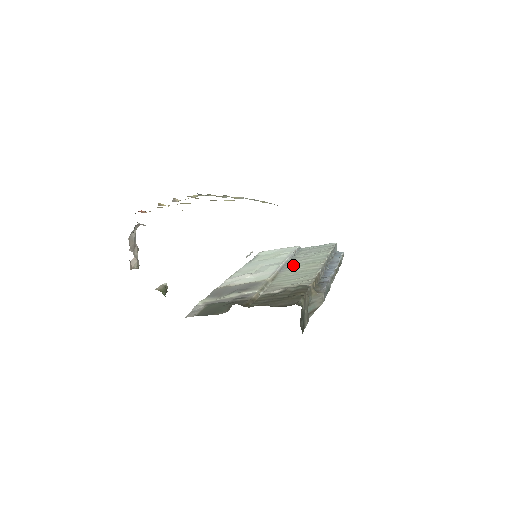
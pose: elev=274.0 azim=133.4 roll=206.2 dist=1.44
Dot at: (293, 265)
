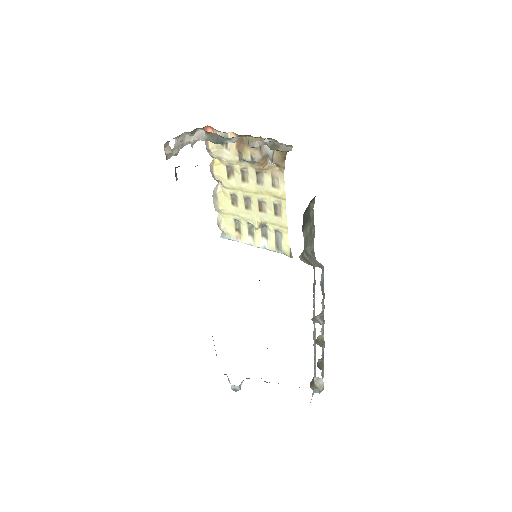
Dot at: occluded
